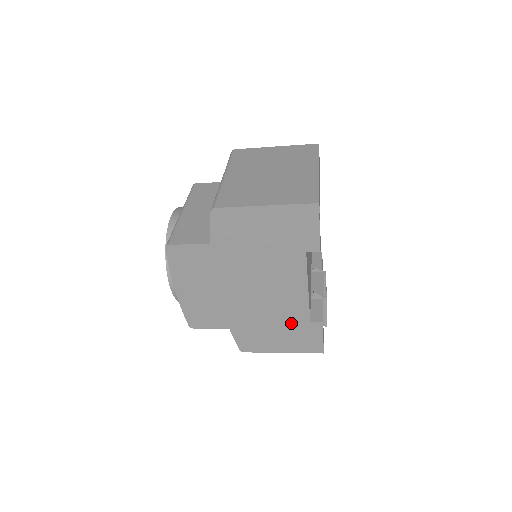
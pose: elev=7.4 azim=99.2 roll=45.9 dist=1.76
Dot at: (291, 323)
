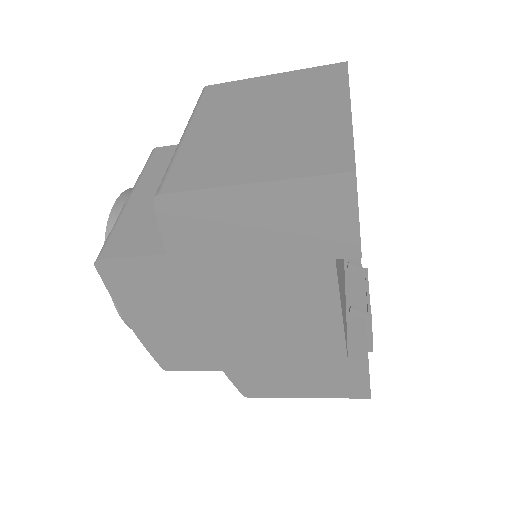
Dot at: (317, 362)
